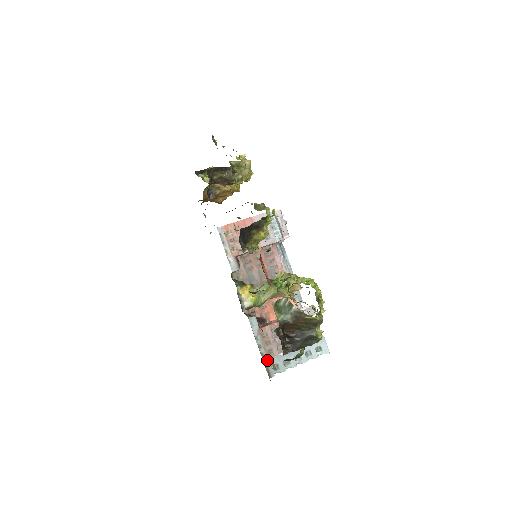
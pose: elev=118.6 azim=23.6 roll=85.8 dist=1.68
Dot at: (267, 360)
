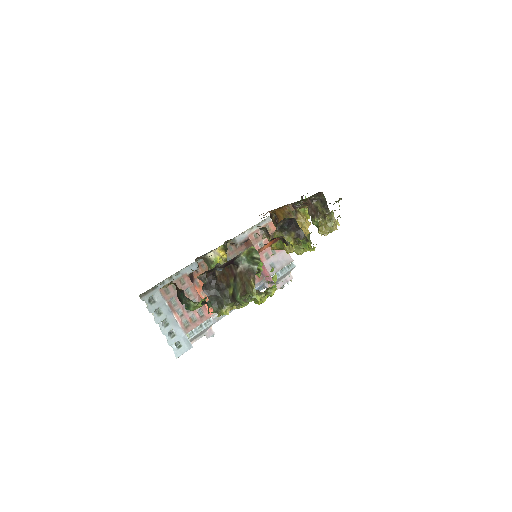
Dot at: (158, 289)
